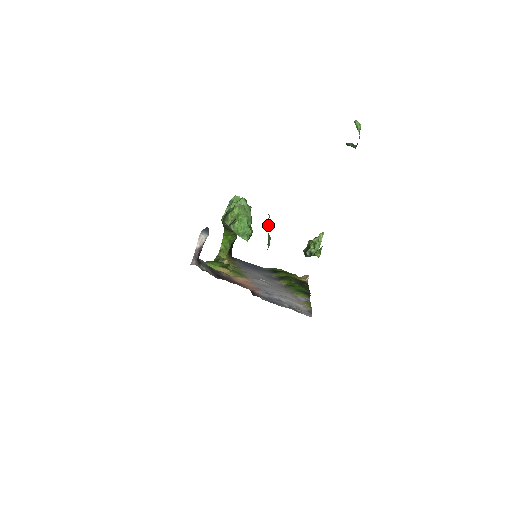
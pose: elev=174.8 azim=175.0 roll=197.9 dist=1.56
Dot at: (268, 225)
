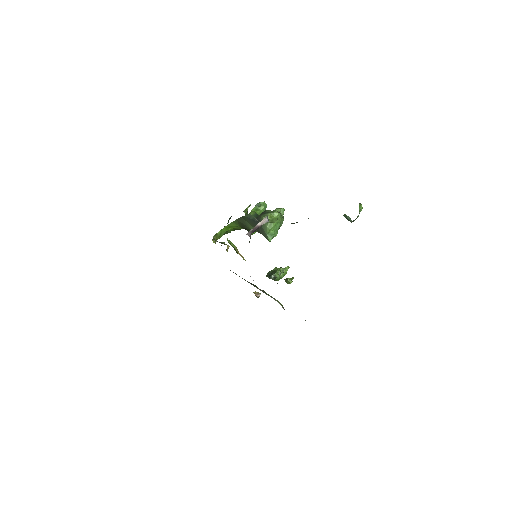
Dot at: occluded
